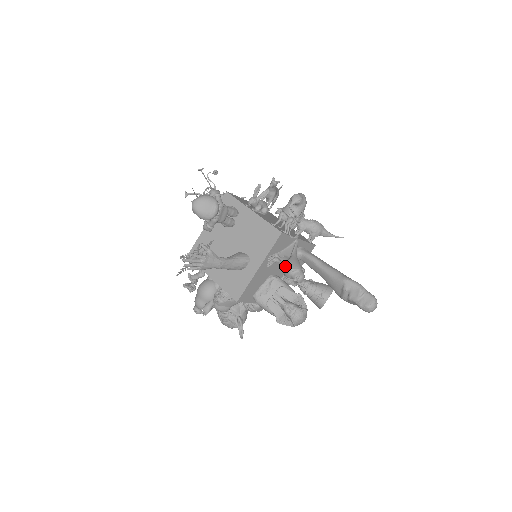
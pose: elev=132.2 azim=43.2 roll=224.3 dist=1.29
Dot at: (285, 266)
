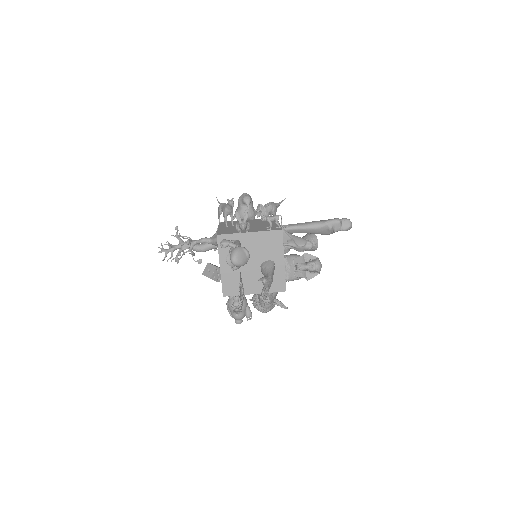
Dot at: (298, 246)
